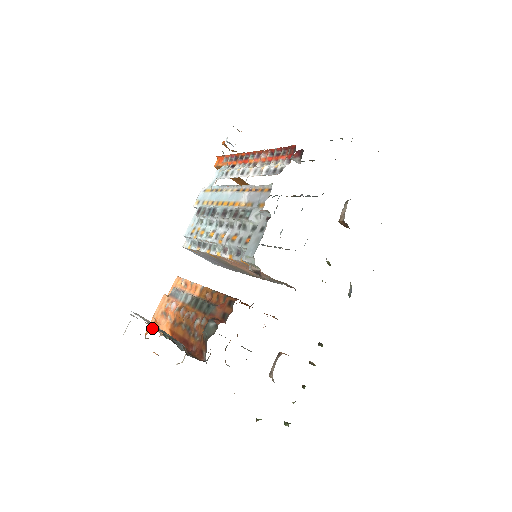
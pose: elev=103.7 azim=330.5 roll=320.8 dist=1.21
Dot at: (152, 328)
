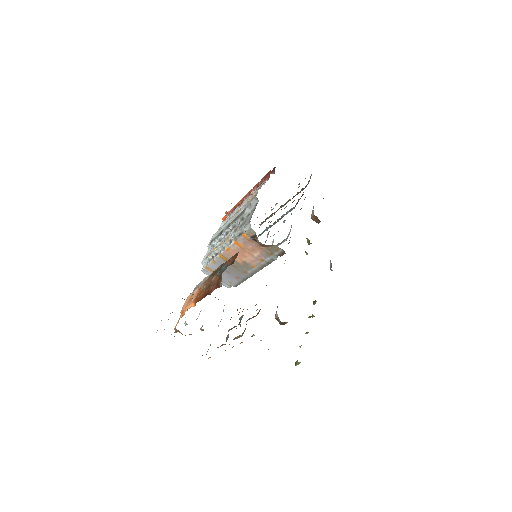
Dot at: occluded
